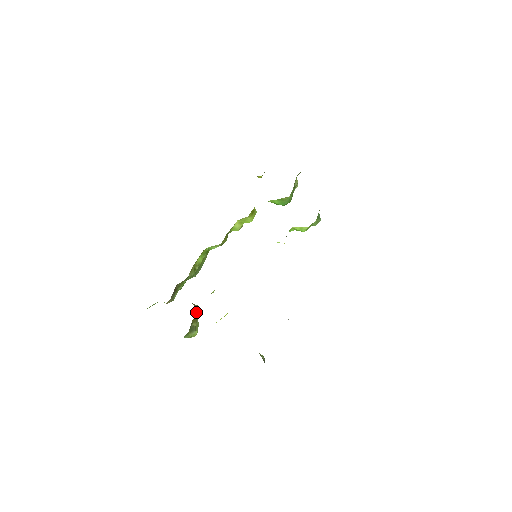
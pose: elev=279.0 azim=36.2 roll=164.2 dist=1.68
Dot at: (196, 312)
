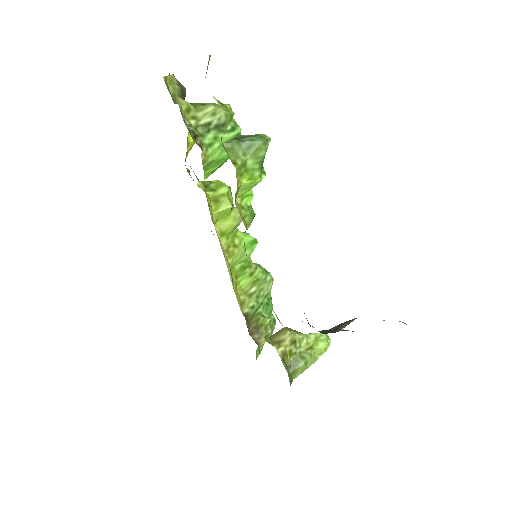
Dot at: (278, 349)
